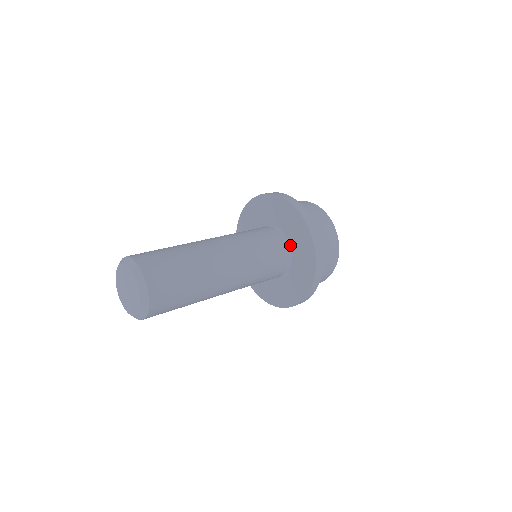
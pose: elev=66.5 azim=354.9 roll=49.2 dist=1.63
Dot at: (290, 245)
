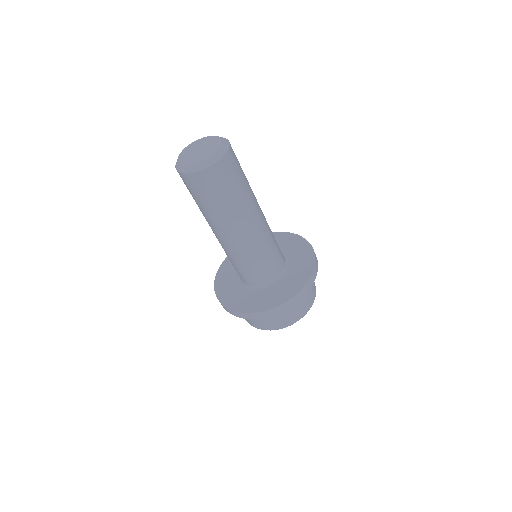
Dot at: (284, 274)
